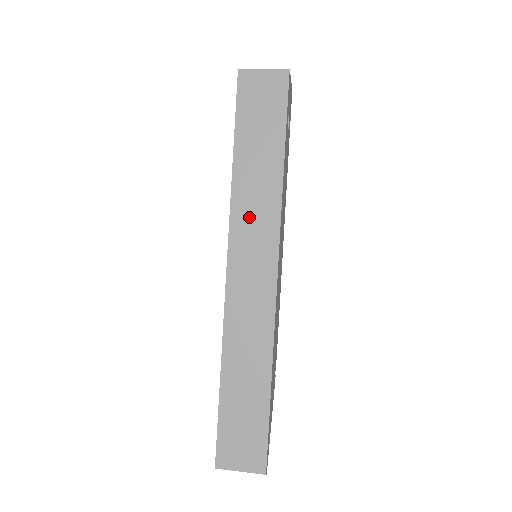
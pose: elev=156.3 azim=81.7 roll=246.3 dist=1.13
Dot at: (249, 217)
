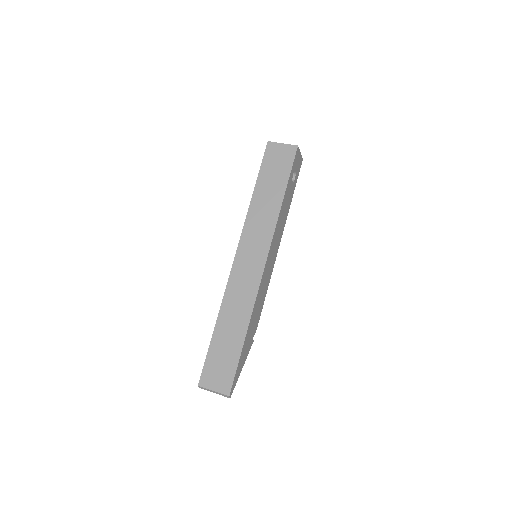
Dot at: (255, 229)
